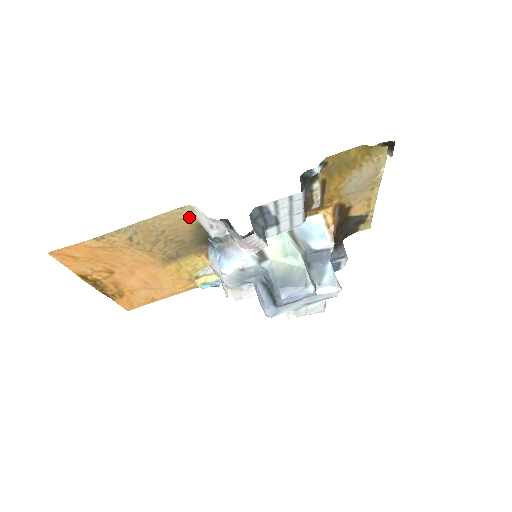
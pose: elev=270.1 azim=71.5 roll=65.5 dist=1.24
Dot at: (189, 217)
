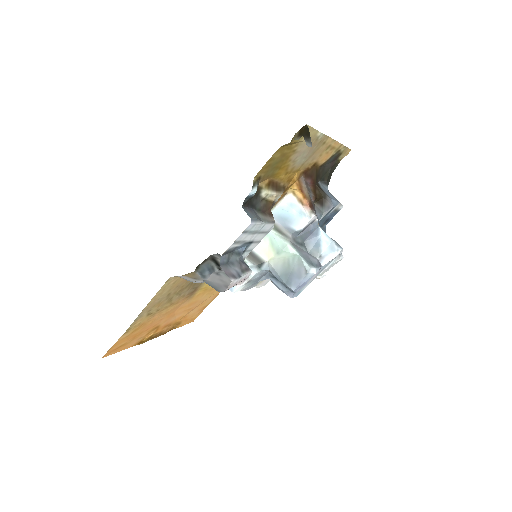
Dot at: (179, 277)
